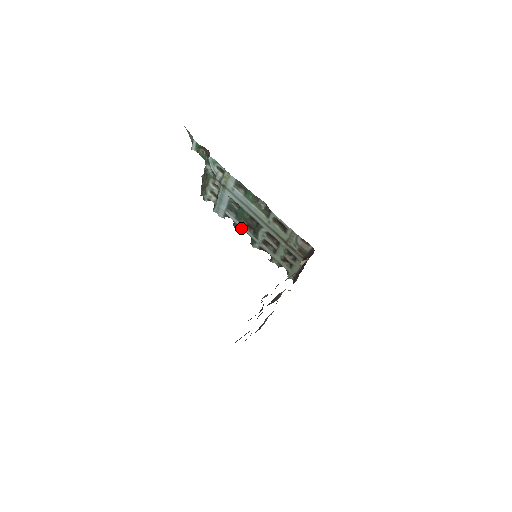
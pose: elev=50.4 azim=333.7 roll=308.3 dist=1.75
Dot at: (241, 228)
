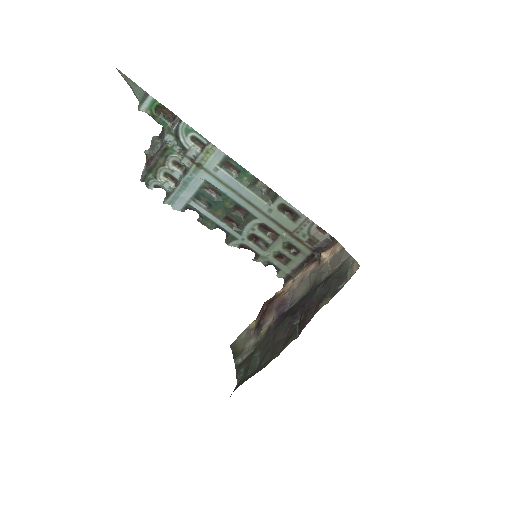
Dot at: (214, 222)
